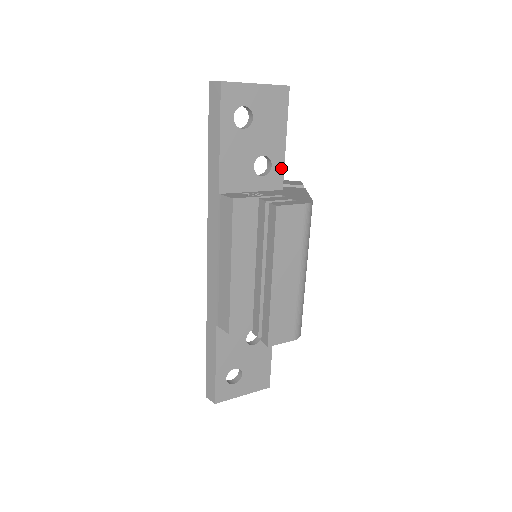
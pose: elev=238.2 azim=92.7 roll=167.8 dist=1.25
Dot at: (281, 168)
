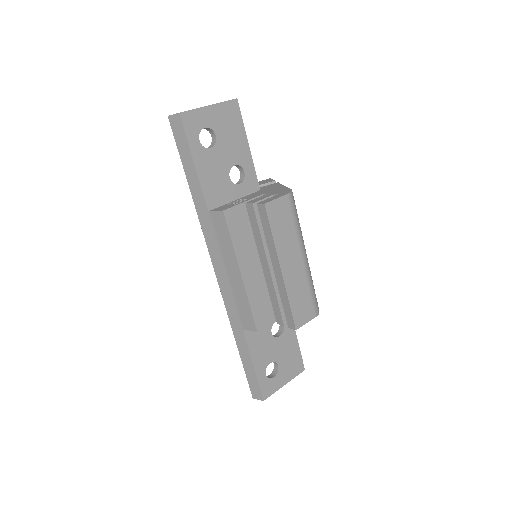
Dot at: (253, 172)
